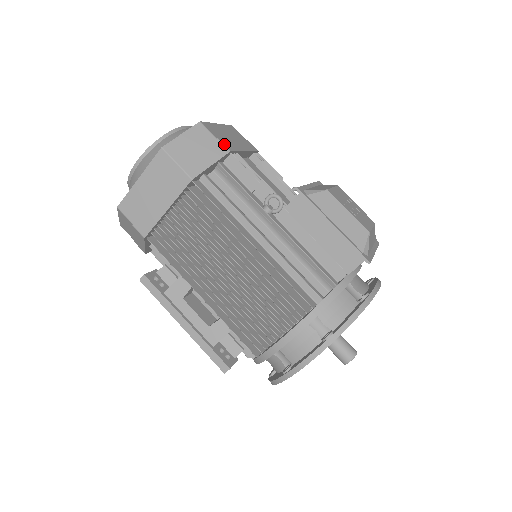
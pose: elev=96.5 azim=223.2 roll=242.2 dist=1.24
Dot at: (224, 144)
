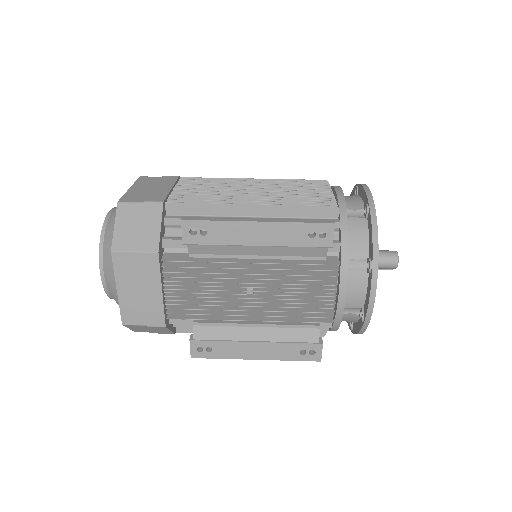
Dot at: occluded
